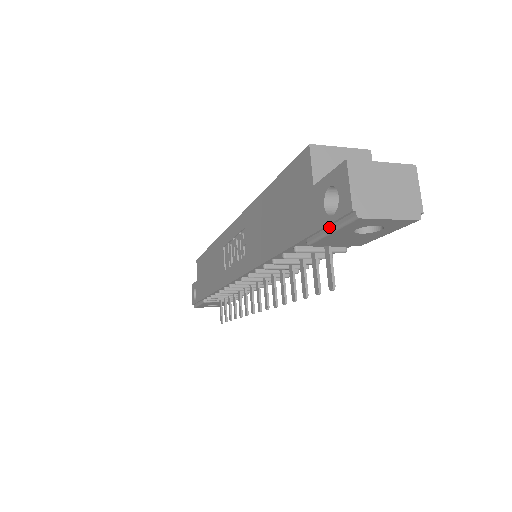
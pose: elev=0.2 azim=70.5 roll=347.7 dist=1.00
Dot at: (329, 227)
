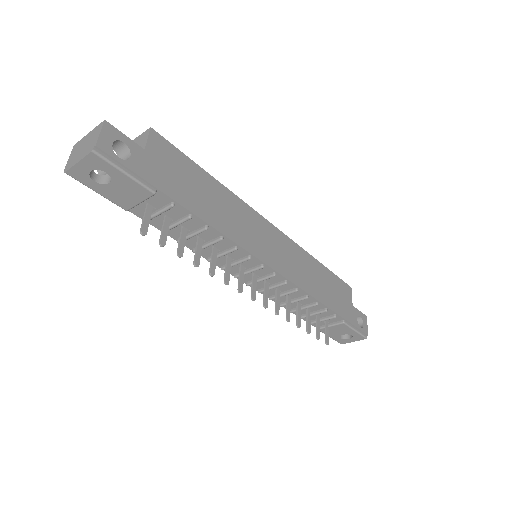
Dot at: (96, 190)
